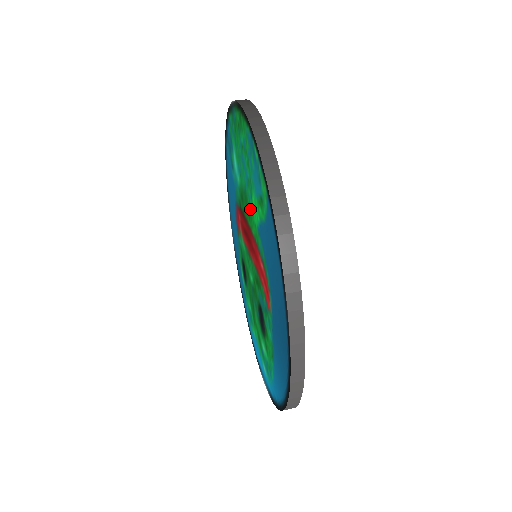
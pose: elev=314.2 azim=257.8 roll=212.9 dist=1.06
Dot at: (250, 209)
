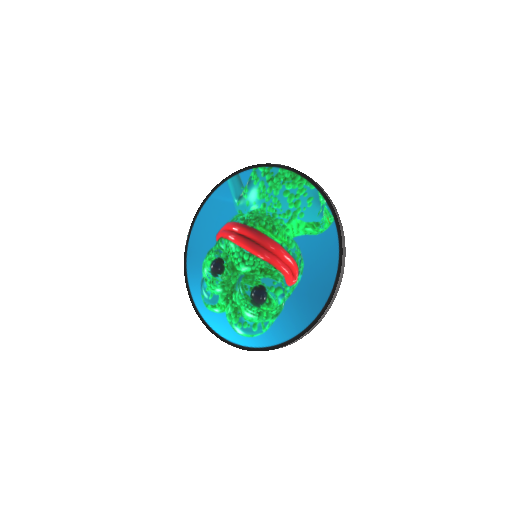
Dot at: (280, 227)
